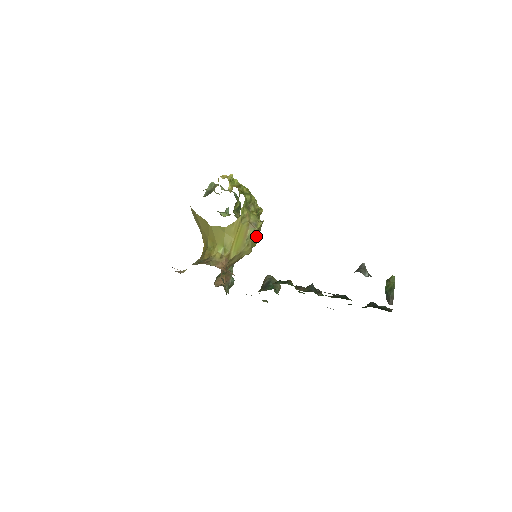
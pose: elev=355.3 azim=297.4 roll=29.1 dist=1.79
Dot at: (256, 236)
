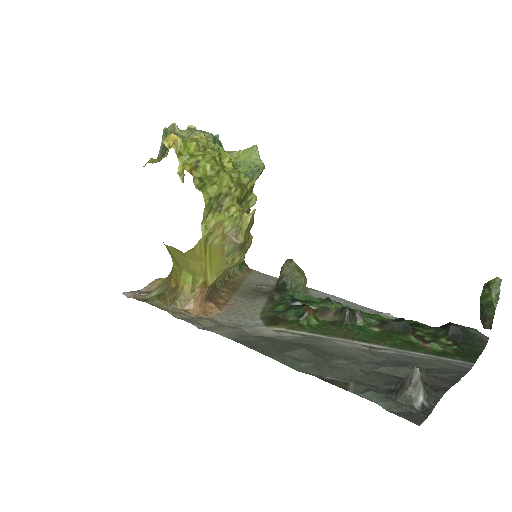
Dot at: (244, 242)
